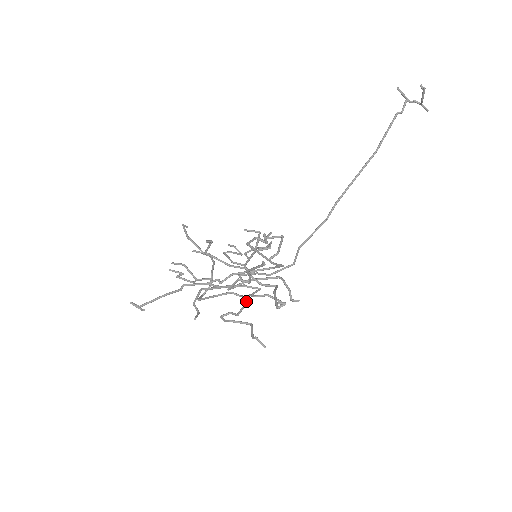
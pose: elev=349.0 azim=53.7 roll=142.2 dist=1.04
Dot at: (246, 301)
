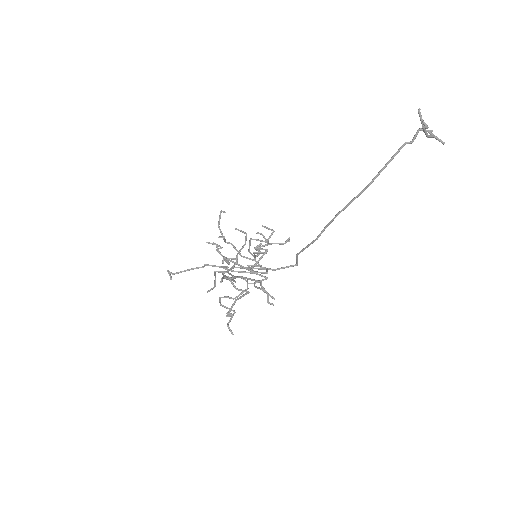
Dot at: (246, 289)
